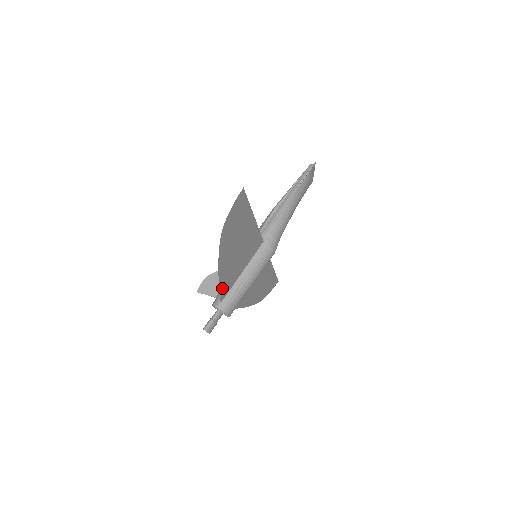
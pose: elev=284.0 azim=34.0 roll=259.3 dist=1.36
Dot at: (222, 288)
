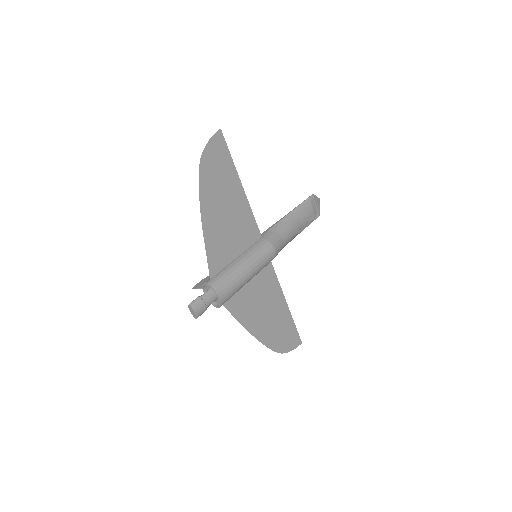
Dot at: (210, 254)
